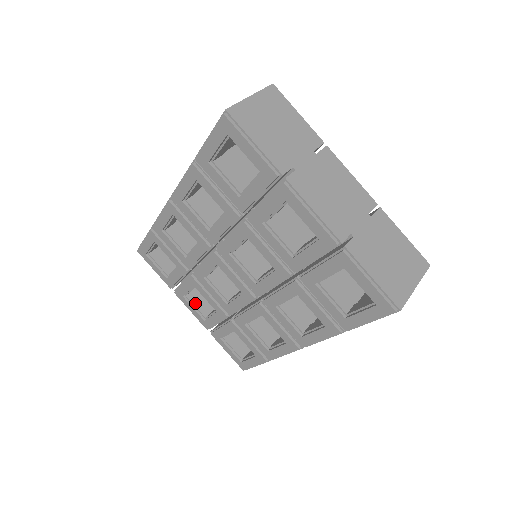
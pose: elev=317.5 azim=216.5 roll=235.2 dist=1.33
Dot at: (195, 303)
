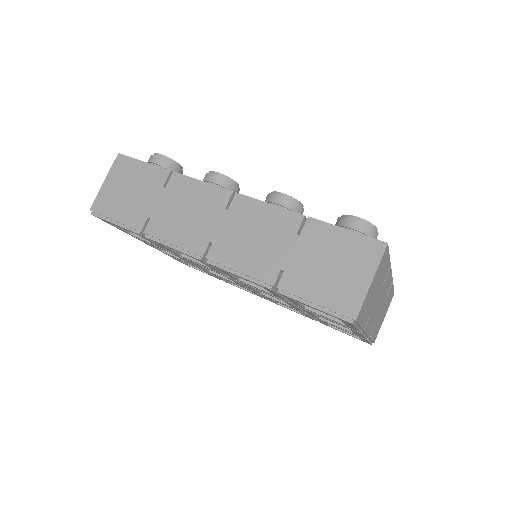
Dot at: occluded
